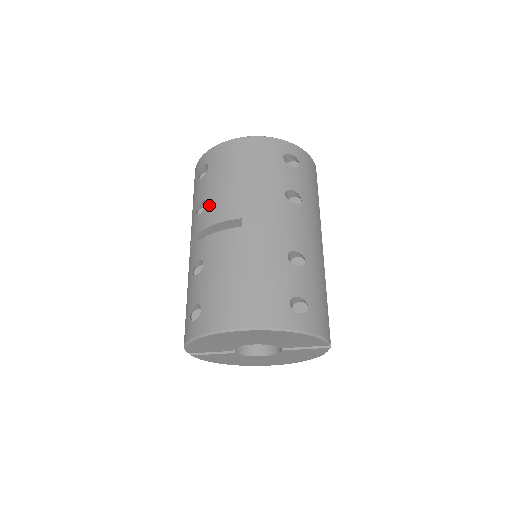
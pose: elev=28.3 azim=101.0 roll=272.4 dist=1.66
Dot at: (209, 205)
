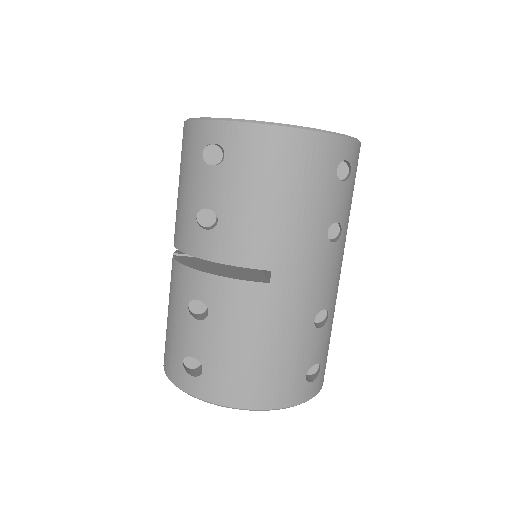
Dot at: (223, 228)
